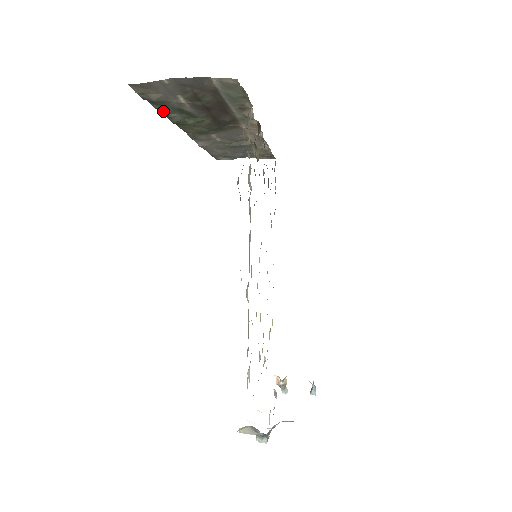
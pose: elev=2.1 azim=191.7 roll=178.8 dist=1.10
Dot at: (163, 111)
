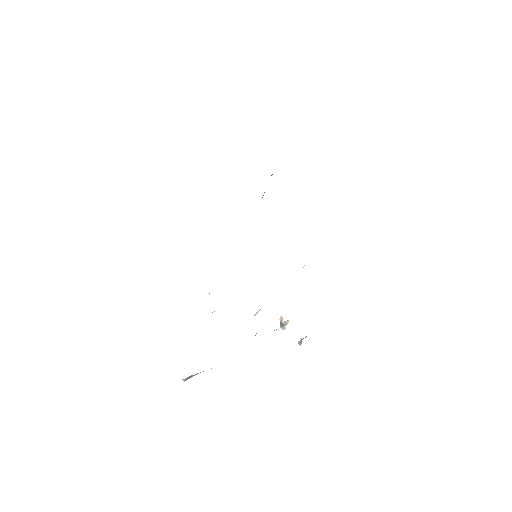
Dot at: occluded
